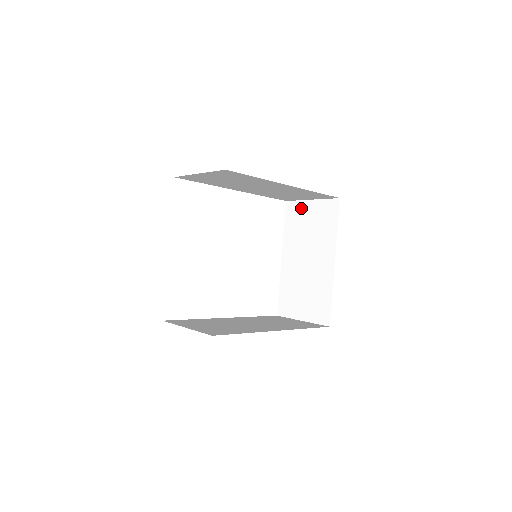
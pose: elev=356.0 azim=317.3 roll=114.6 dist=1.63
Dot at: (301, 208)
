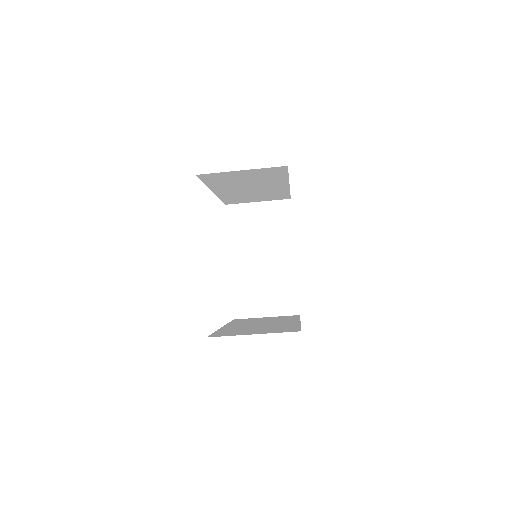
Dot at: (246, 210)
